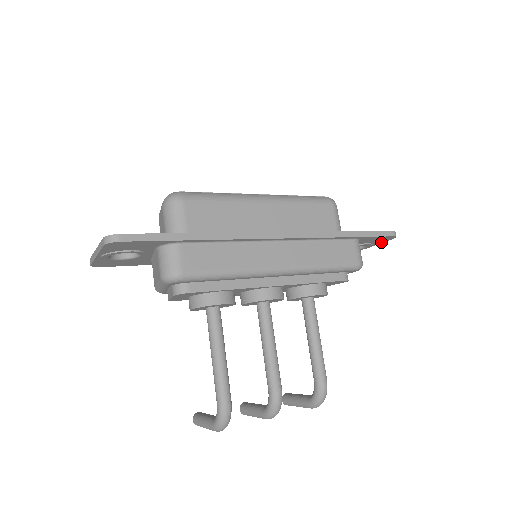
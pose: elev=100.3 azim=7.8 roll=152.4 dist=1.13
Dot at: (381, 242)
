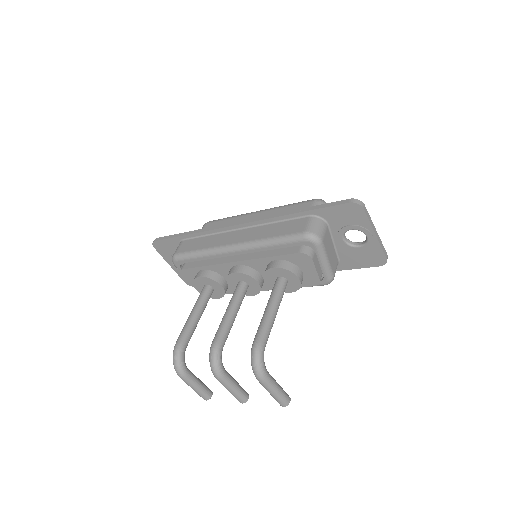
Dot at: (366, 220)
